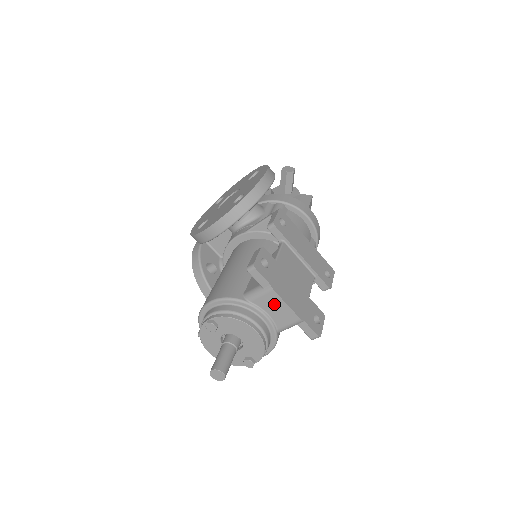
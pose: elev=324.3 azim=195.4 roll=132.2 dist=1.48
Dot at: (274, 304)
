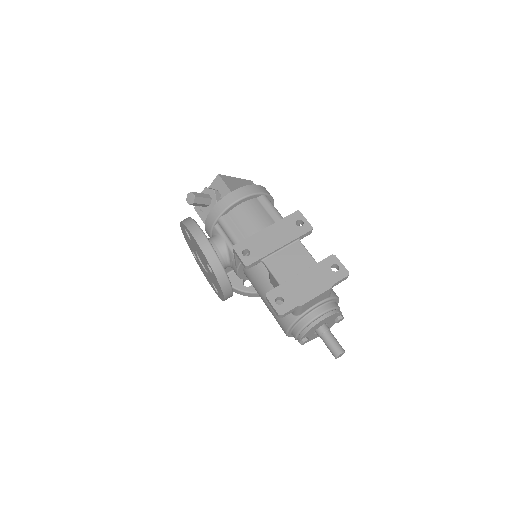
Dot at: (311, 303)
